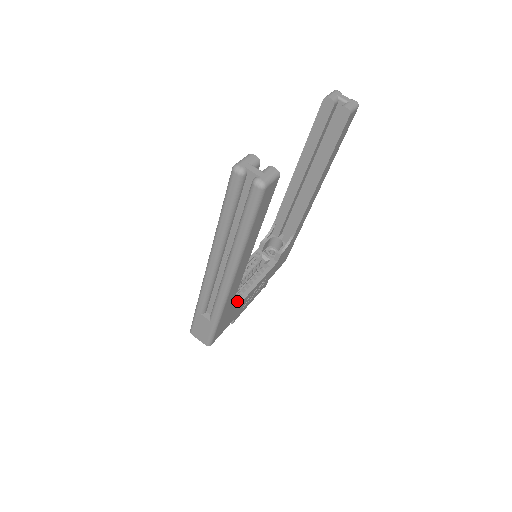
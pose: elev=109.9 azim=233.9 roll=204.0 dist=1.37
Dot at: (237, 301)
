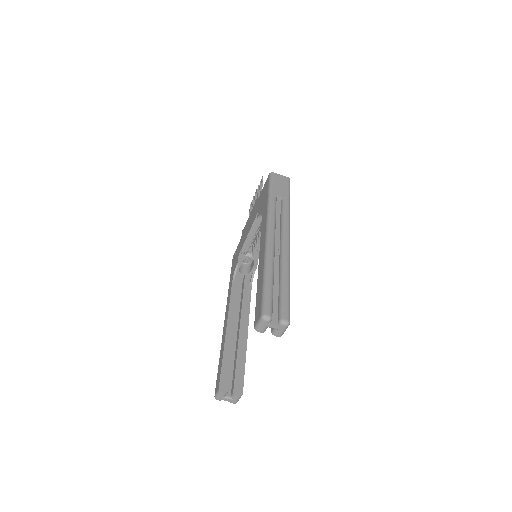
Dot at: (255, 270)
